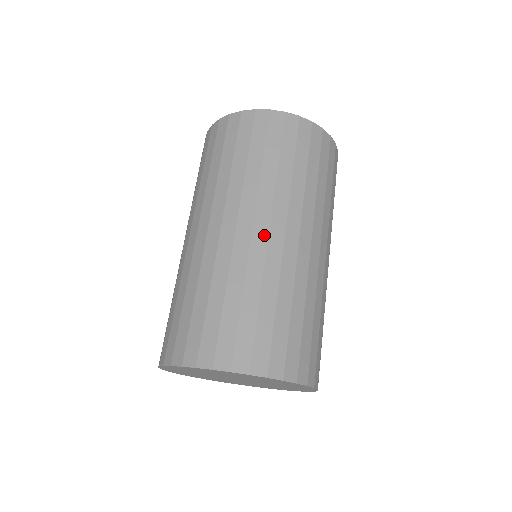
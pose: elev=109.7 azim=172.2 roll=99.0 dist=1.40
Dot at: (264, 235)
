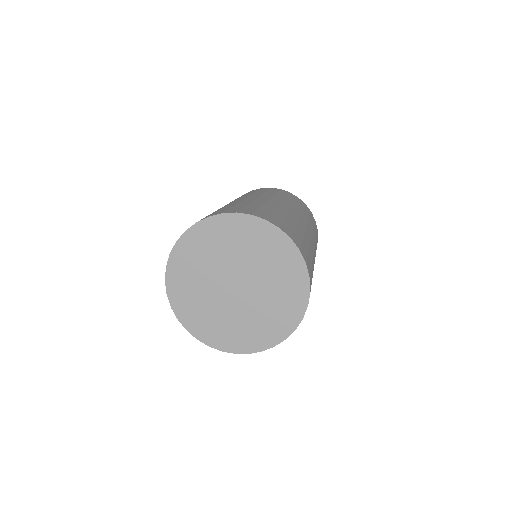
Dot at: (266, 199)
